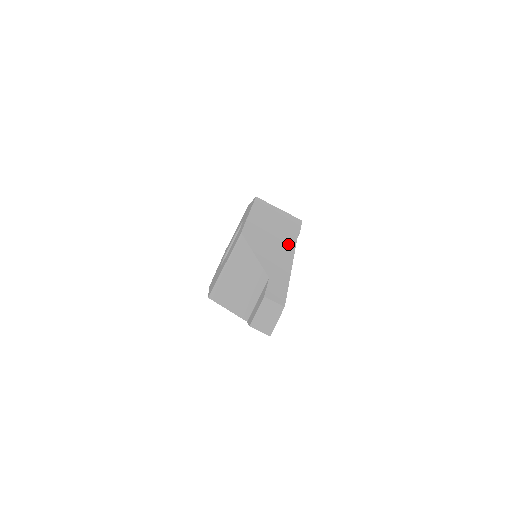
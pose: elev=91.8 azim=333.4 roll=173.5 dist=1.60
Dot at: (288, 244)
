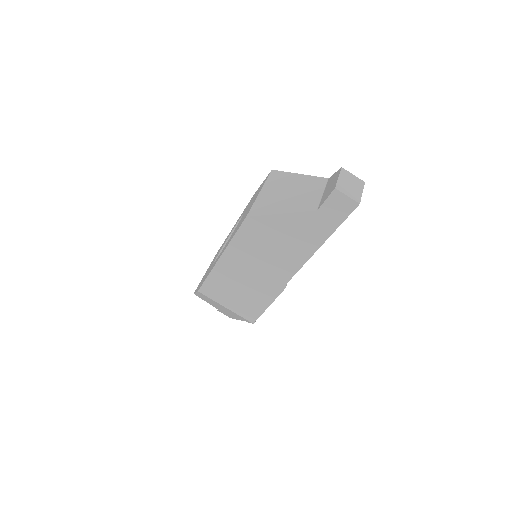
Dot at: occluded
